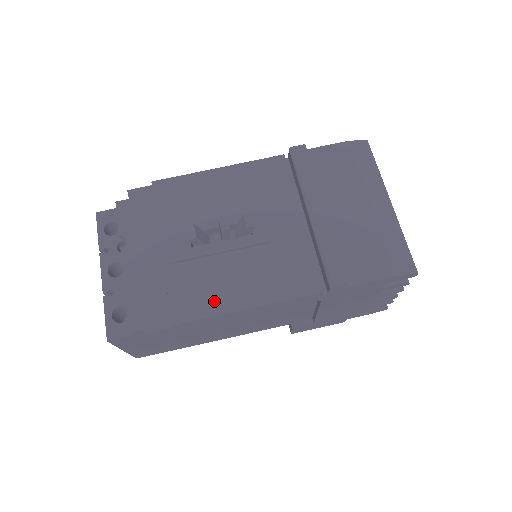
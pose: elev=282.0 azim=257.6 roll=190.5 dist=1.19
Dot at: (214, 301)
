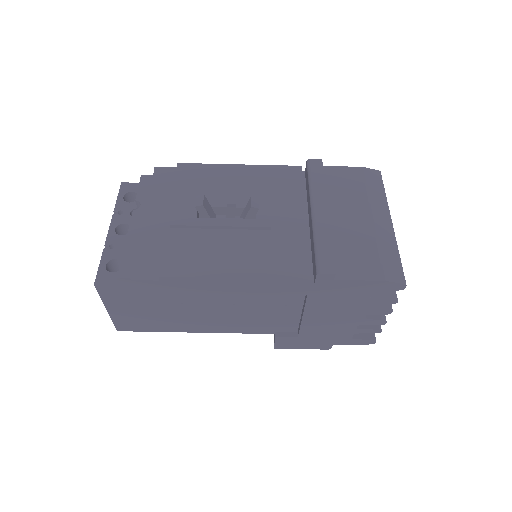
Dot at: (204, 265)
